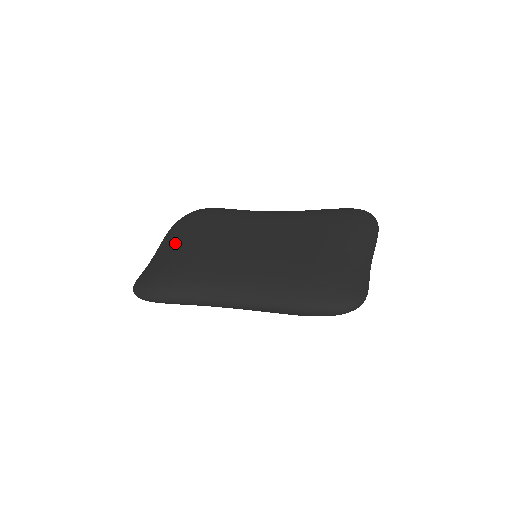
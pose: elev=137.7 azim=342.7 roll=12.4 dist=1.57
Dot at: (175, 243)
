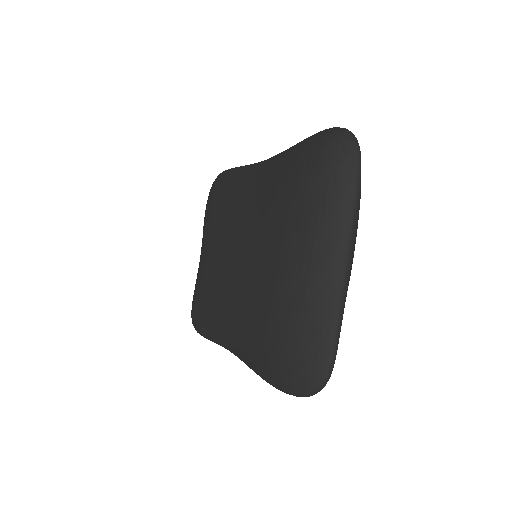
Dot at: occluded
